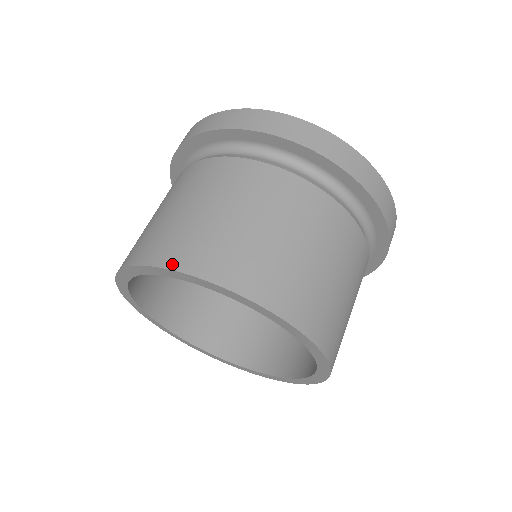
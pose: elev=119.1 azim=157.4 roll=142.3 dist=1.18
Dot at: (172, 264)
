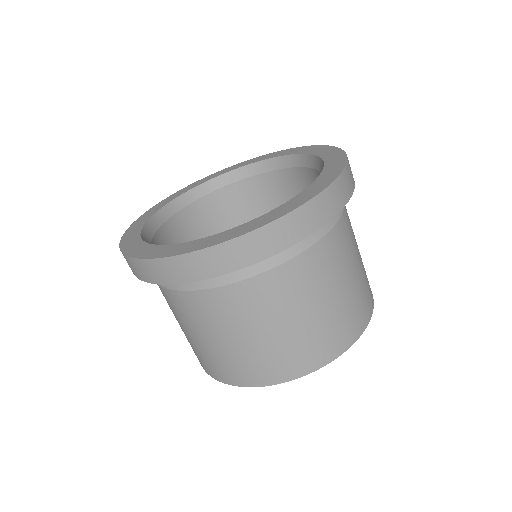
Dot at: occluded
